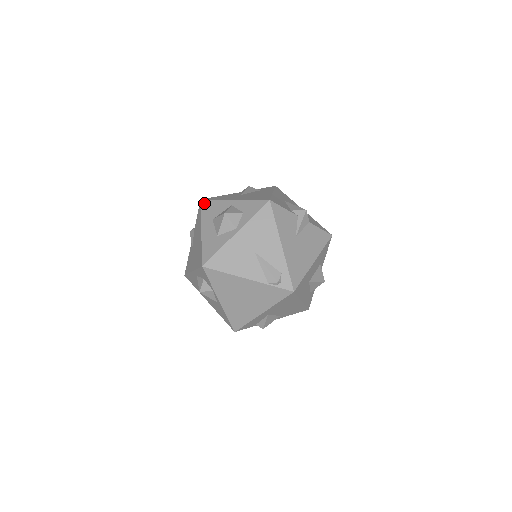
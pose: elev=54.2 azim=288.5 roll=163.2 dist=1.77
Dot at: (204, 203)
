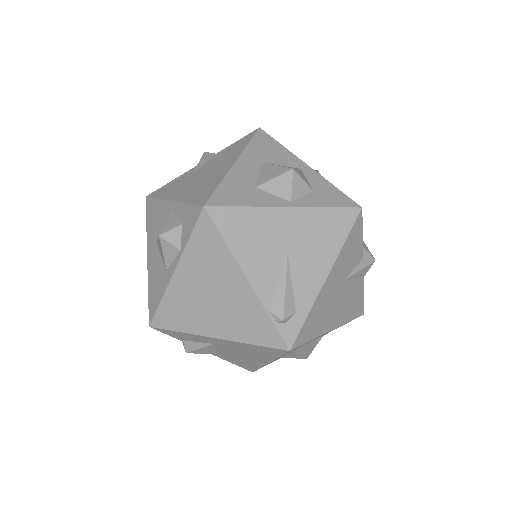
Dot at: (262, 135)
